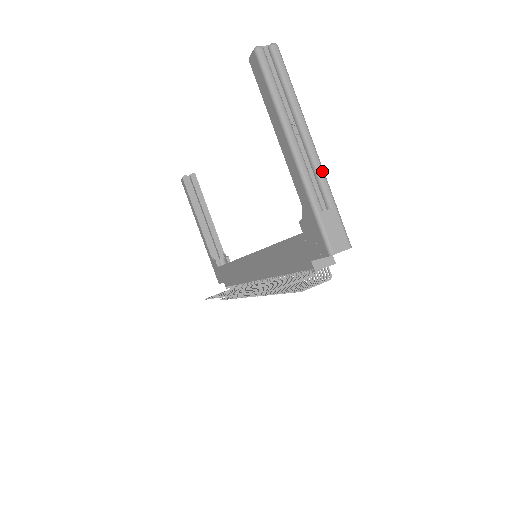
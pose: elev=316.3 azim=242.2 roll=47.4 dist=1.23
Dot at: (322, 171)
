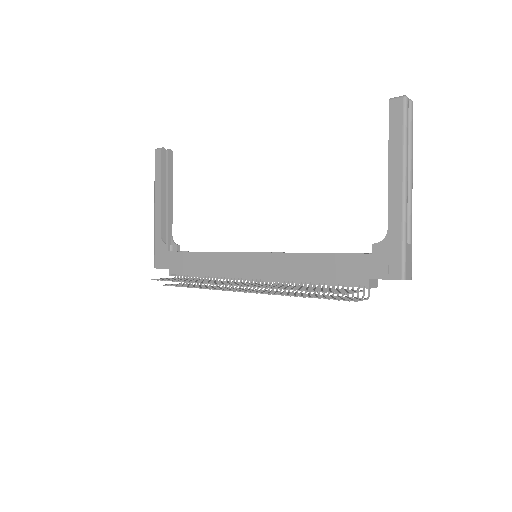
Dot at: occluded
